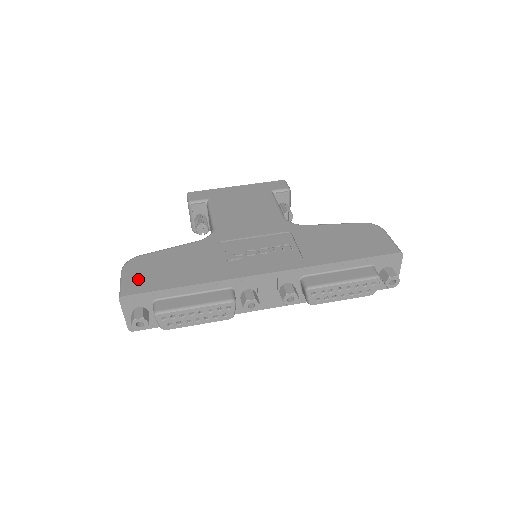
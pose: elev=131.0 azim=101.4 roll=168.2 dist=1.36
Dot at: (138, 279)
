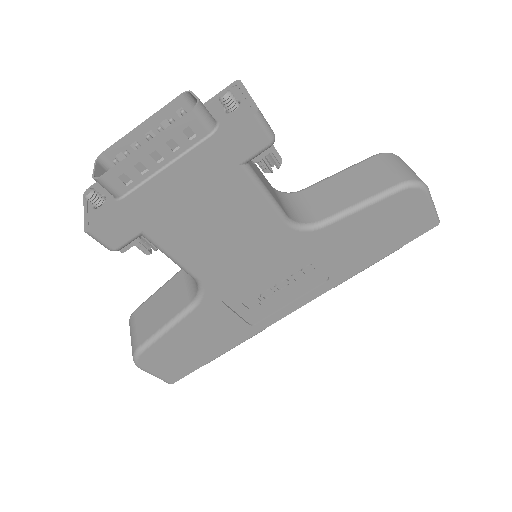
Dot at: (170, 370)
